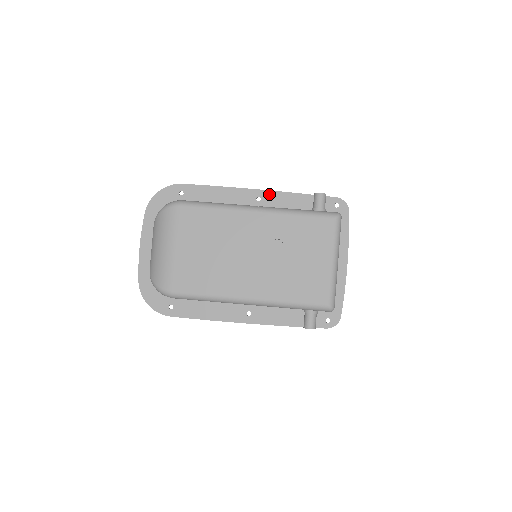
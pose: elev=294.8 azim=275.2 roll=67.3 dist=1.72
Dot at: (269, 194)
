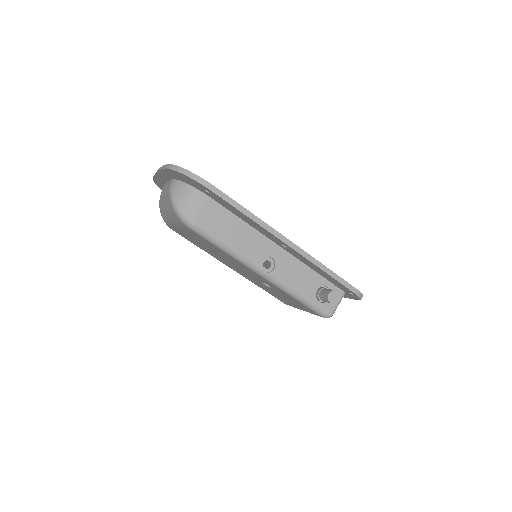
Dot at: (297, 253)
